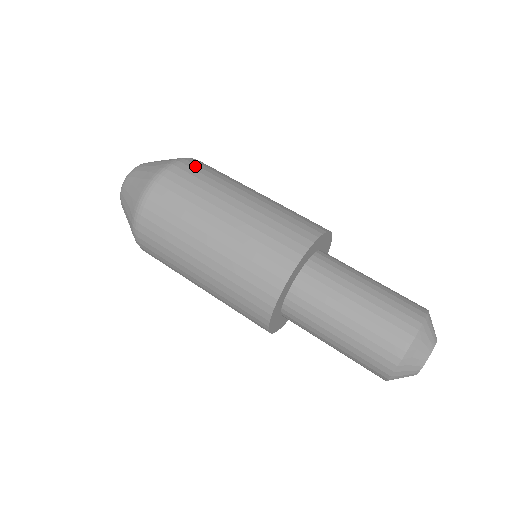
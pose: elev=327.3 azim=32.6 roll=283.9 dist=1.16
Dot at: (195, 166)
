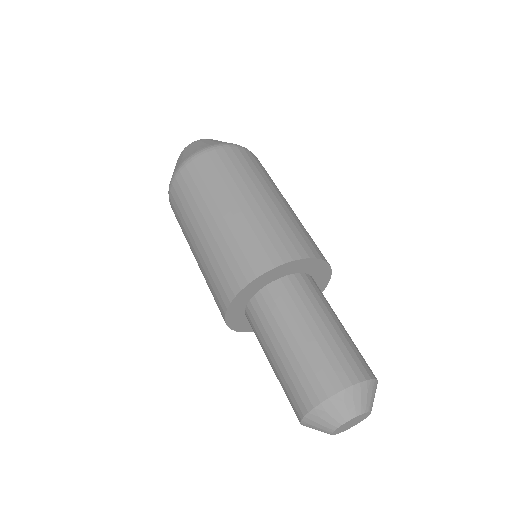
Dot at: occluded
